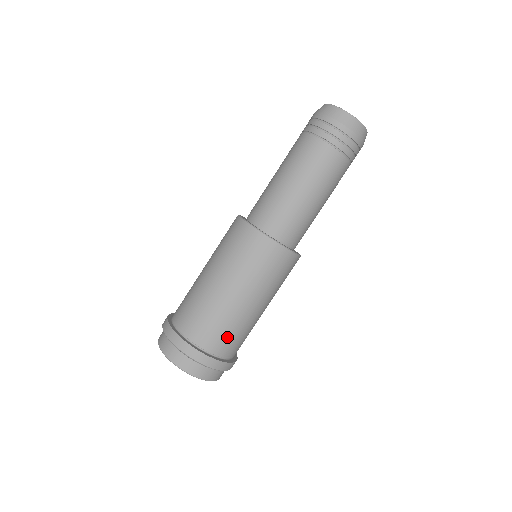
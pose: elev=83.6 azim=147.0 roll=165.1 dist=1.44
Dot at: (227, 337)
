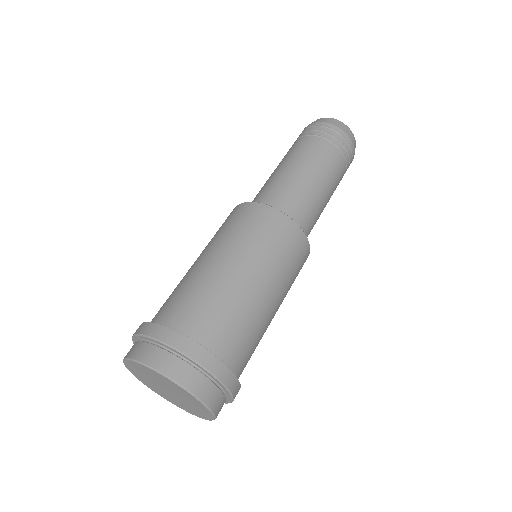
Dot at: (208, 313)
